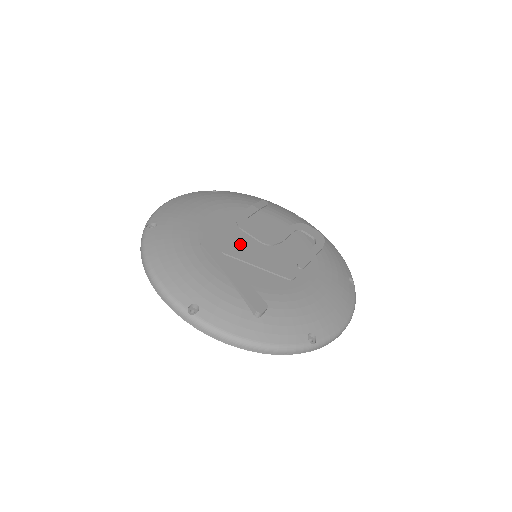
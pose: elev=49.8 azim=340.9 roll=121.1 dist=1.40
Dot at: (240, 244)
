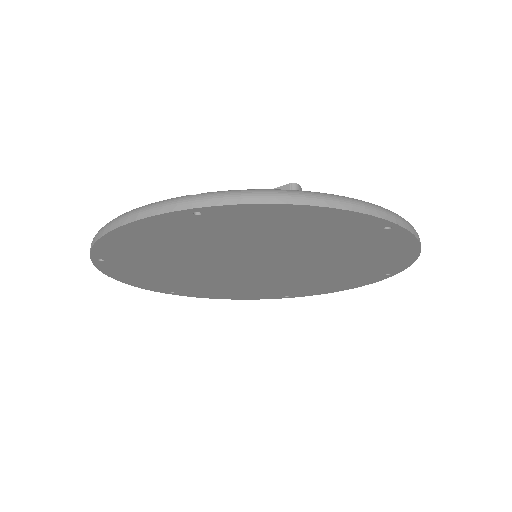
Dot at: occluded
